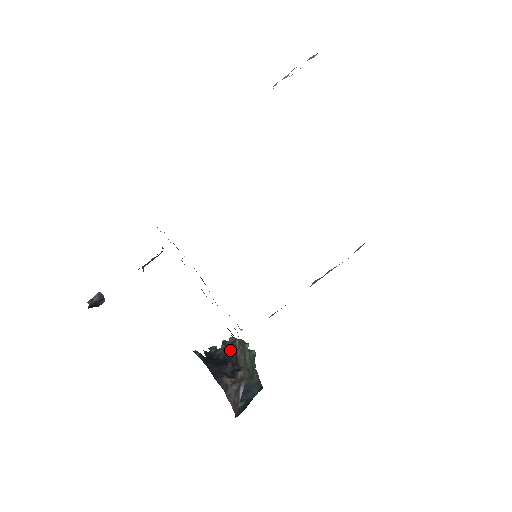
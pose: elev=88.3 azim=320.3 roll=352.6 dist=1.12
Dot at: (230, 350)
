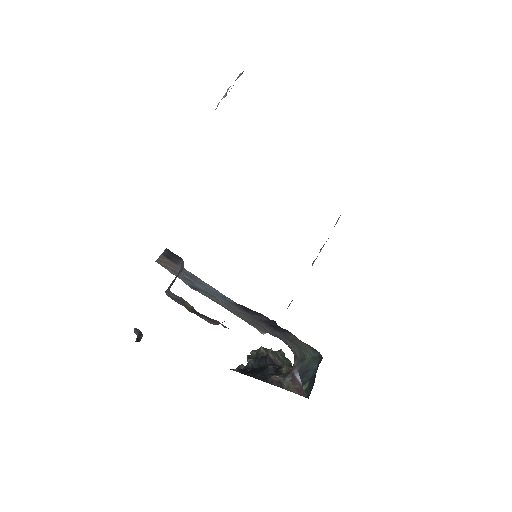
Dot at: (260, 358)
